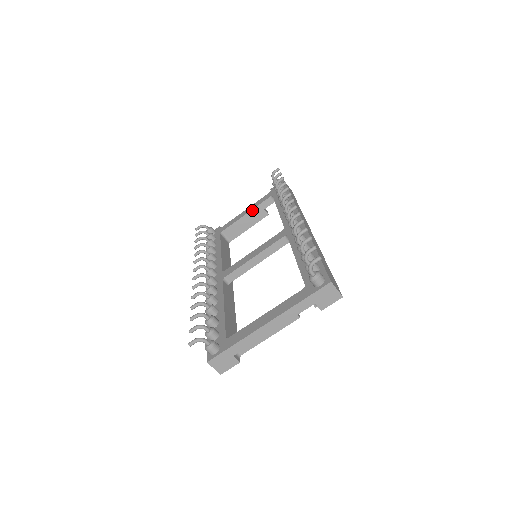
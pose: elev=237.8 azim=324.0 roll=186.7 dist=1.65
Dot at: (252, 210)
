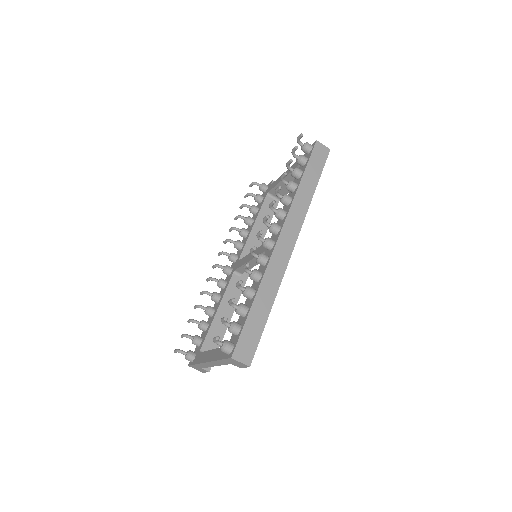
Dot at: (287, 176)
